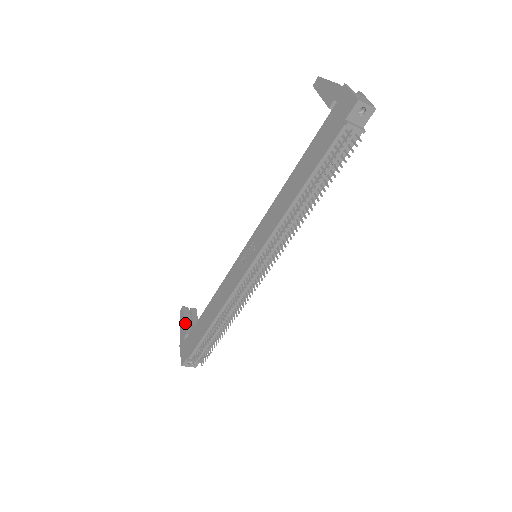
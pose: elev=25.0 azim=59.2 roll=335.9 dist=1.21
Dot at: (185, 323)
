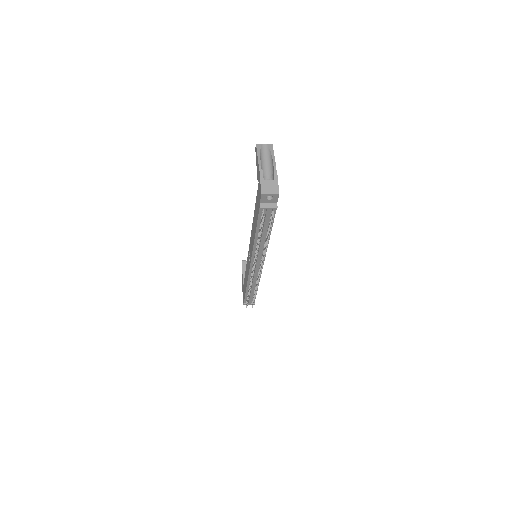
Dot at: (243, 275)
